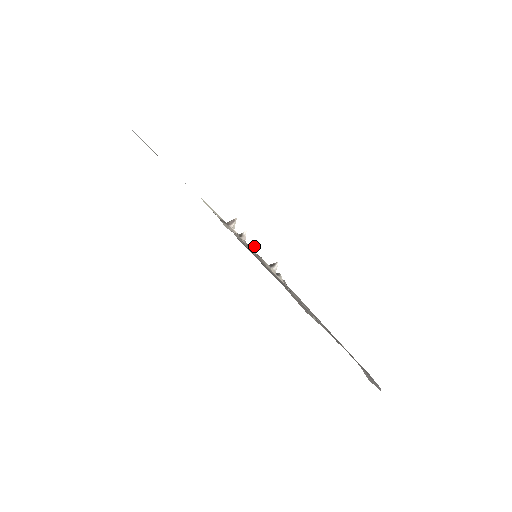
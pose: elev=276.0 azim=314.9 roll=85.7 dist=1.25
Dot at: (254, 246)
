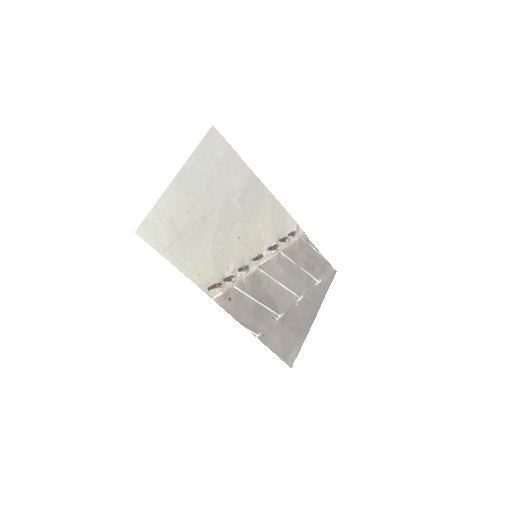
Dot at: (246, 270)
